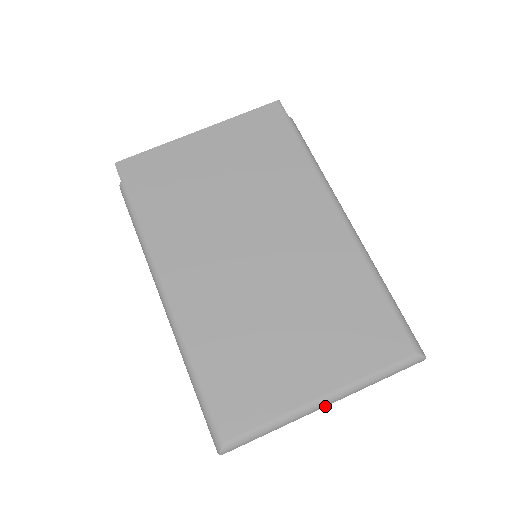
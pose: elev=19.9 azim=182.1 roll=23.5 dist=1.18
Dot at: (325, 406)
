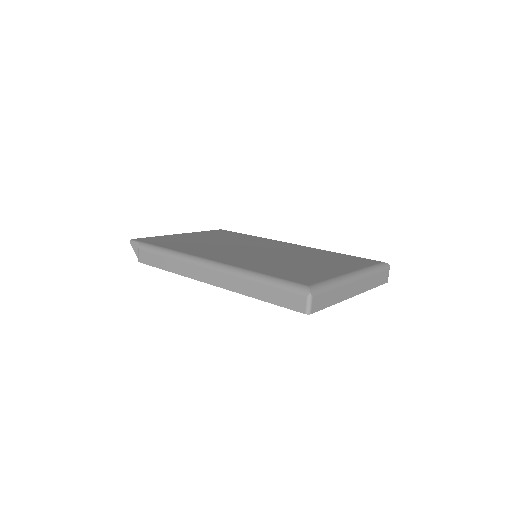
Dot at: (356, 280)
